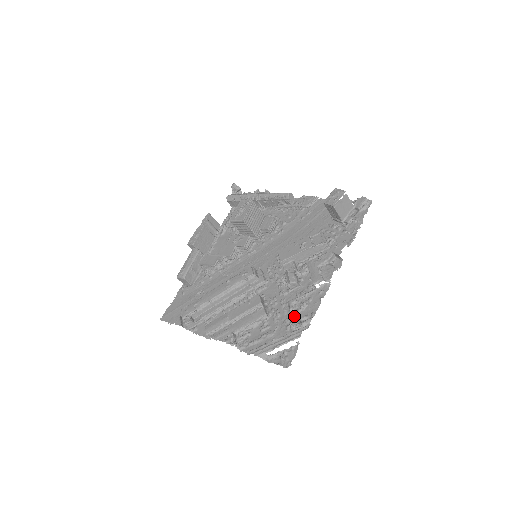
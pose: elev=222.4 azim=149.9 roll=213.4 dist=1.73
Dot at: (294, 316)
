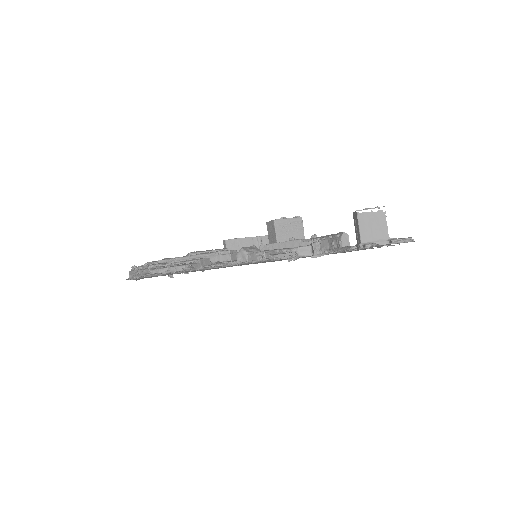
Dot at: (205, 269)
